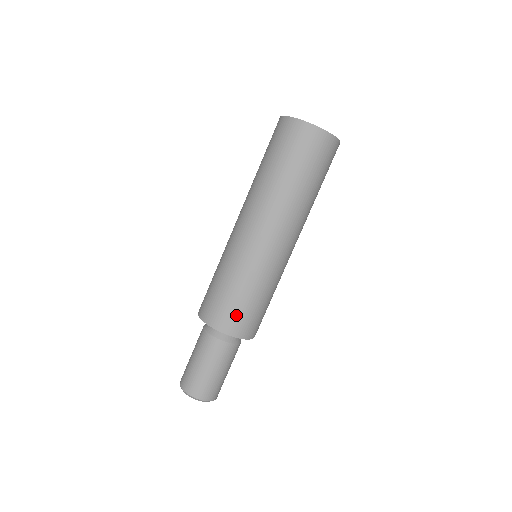
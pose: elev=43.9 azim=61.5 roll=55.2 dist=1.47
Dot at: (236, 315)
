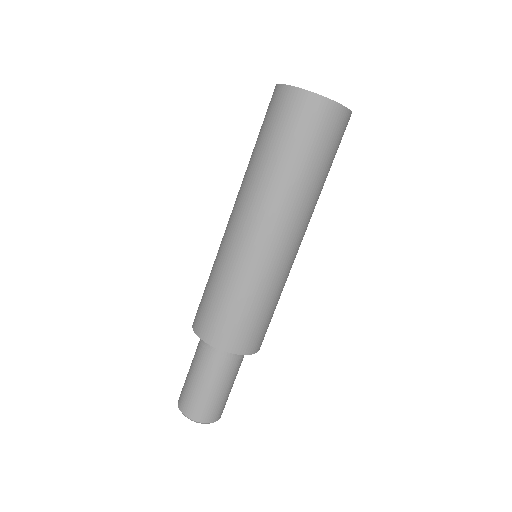
Dot at: (243, 331)
